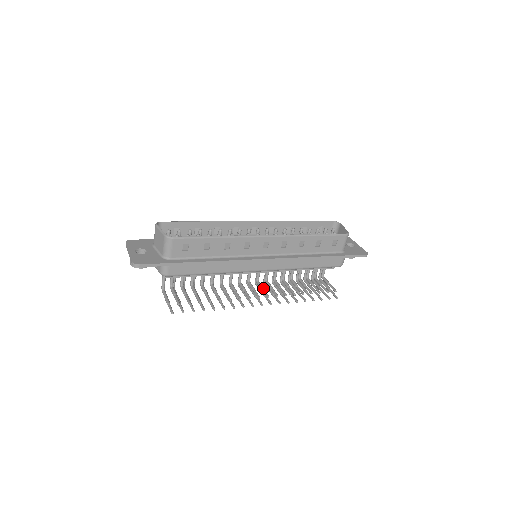
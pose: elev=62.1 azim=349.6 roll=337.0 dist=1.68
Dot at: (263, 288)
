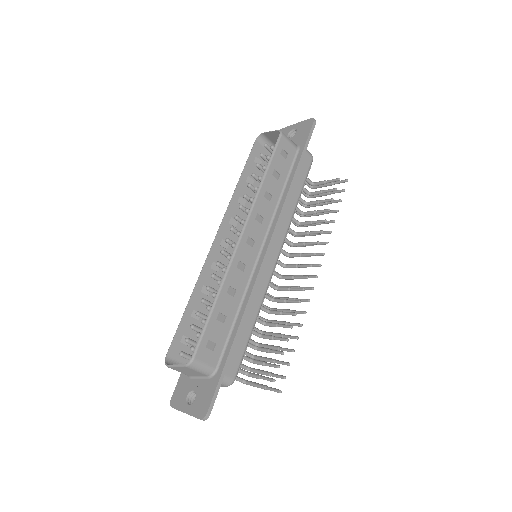
Dot at: (297, 265)
